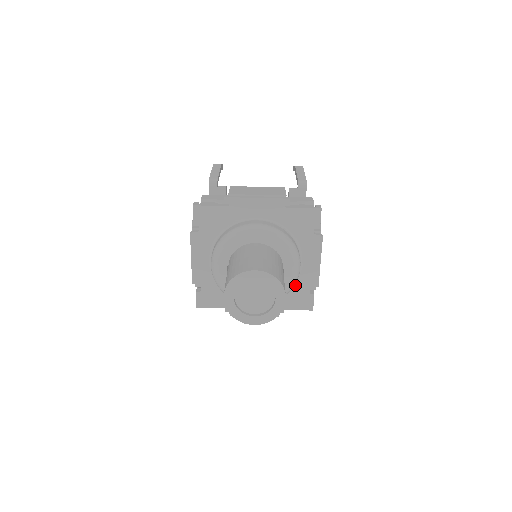
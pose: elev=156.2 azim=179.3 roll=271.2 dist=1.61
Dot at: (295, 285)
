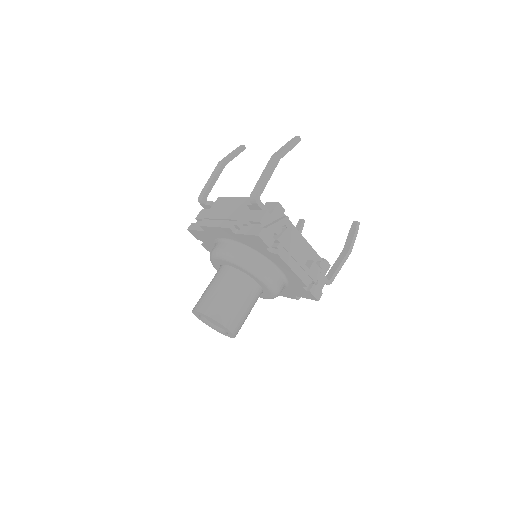
Dot at: (290, 283)
